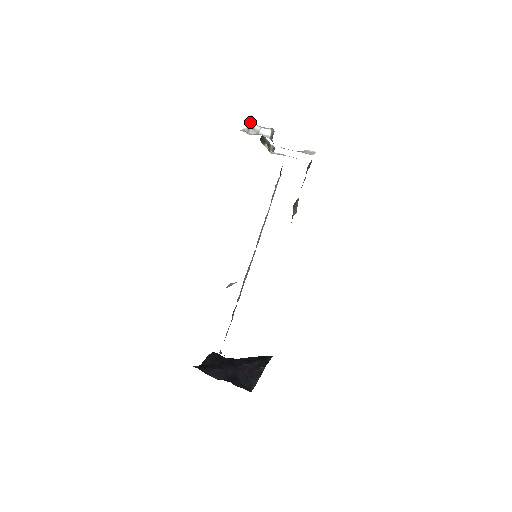
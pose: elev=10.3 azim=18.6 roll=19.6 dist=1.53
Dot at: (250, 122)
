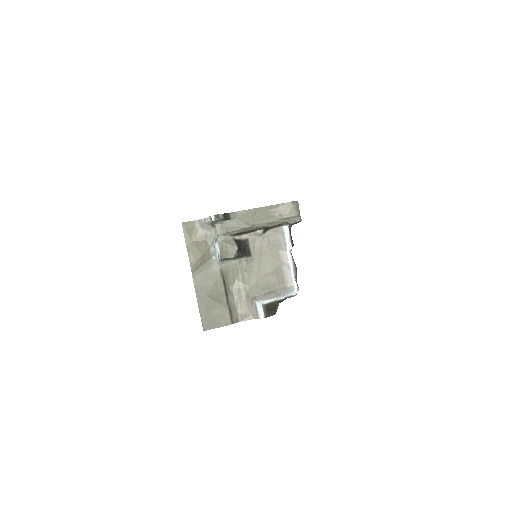
Dot at: (212, 222)
